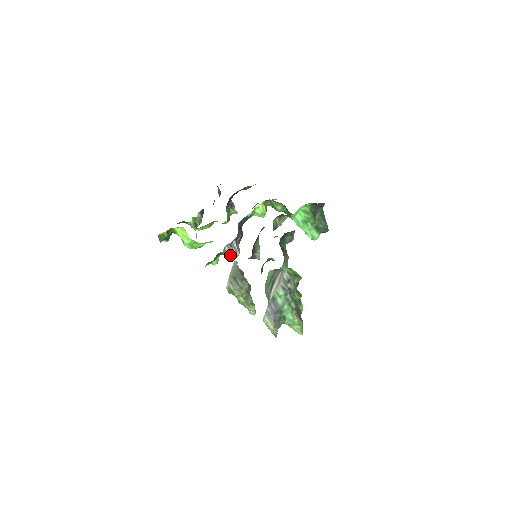
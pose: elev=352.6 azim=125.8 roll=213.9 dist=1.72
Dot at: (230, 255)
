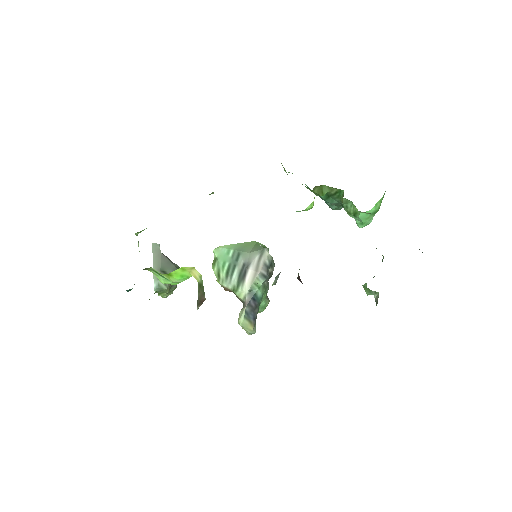
Dot at: occluded
